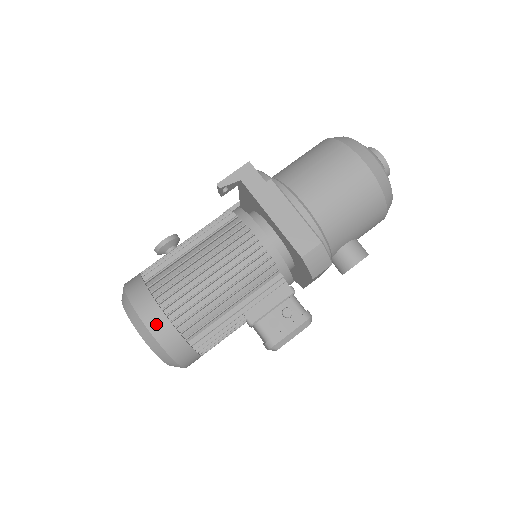
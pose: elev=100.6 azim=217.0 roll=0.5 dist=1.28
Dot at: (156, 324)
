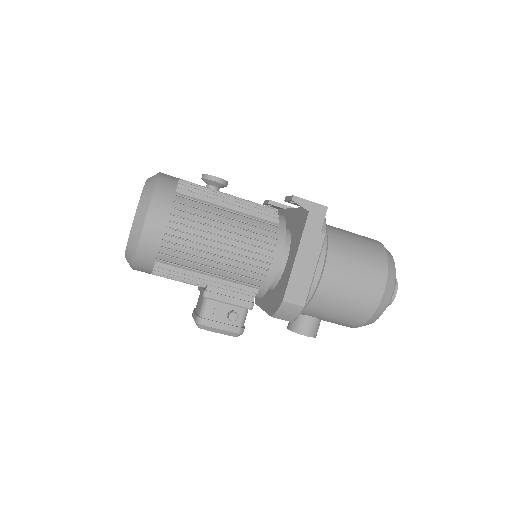
Dot at: (152, 231)
